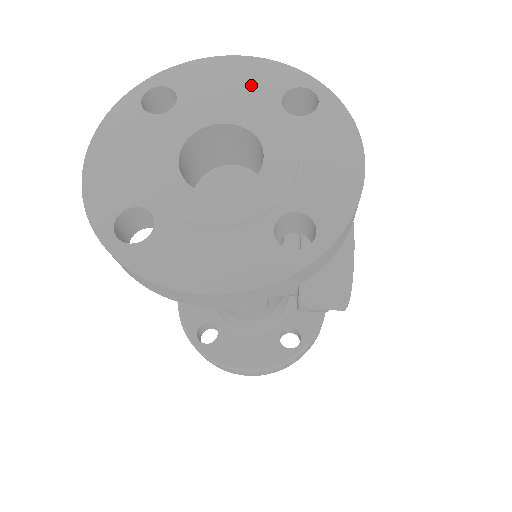
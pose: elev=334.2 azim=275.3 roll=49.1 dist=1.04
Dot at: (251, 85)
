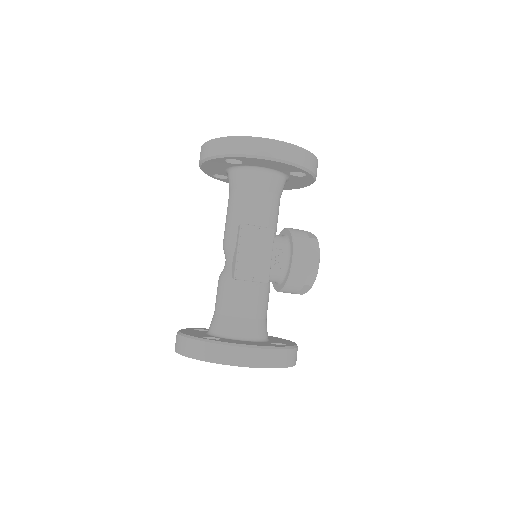
Dot at: occluded
